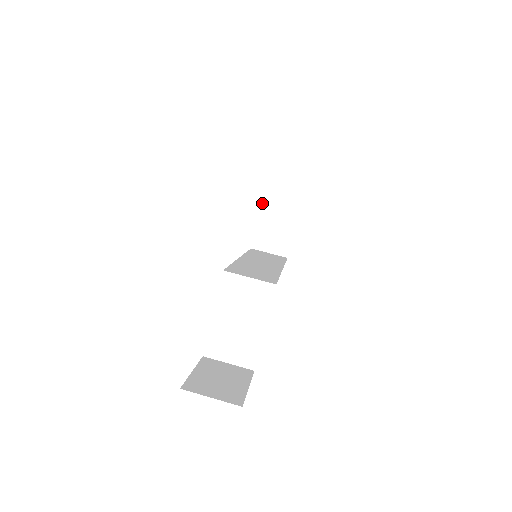
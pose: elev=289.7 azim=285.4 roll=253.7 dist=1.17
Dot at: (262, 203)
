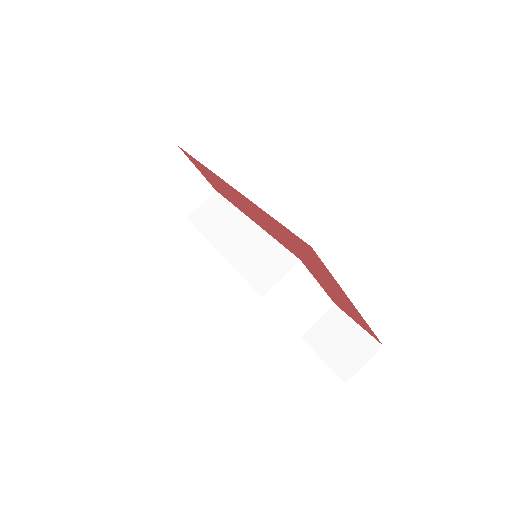
Dot at: occluded
